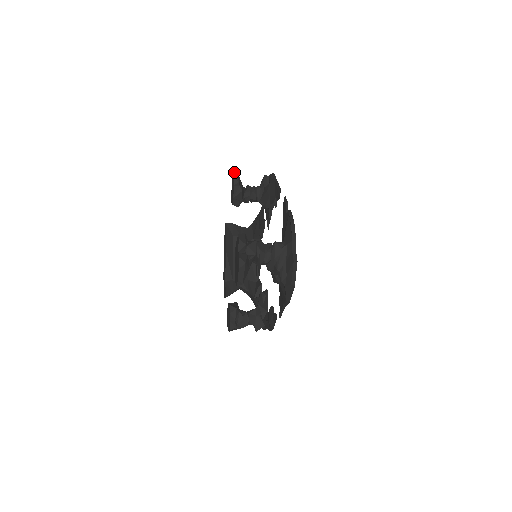
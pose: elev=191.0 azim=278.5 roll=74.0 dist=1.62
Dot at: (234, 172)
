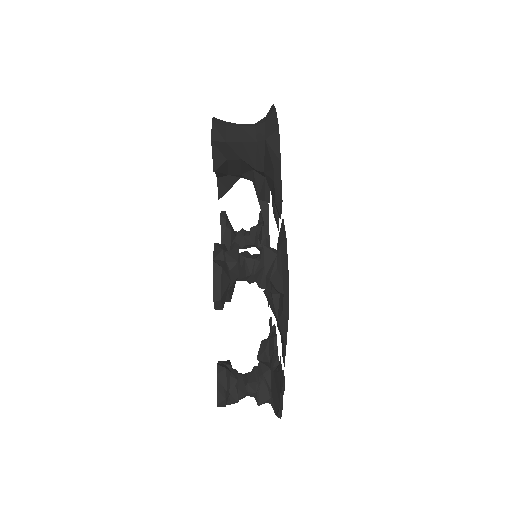
Dot at: (214, 303)
